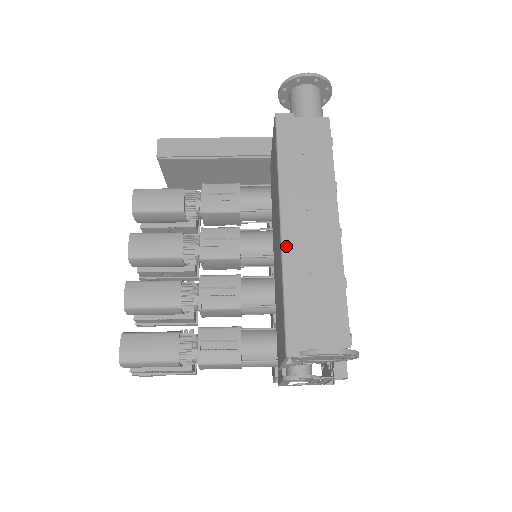
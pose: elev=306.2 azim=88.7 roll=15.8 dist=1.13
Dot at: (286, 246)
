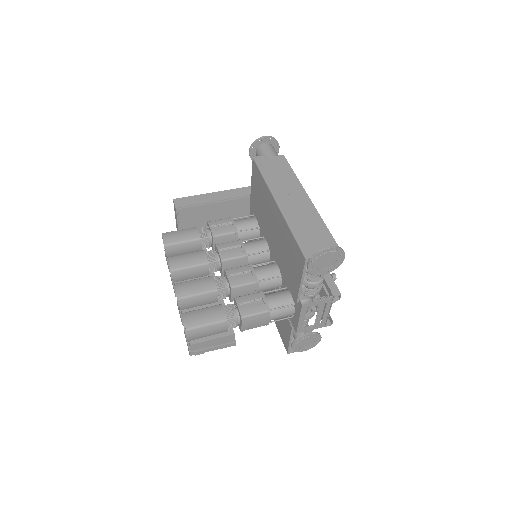
Dot at: (284, 212)
